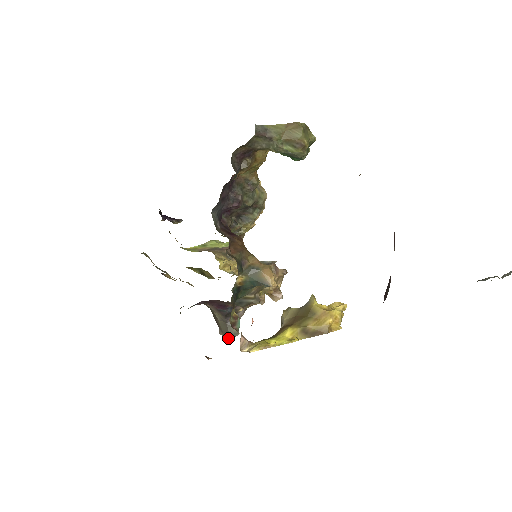
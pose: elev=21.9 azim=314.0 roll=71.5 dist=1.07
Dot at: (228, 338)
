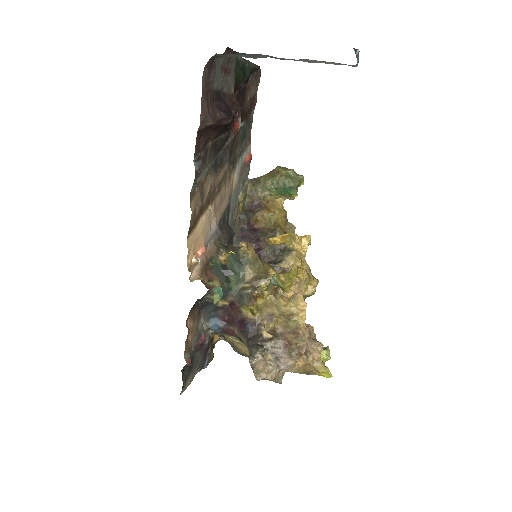
Dot at: occluded
